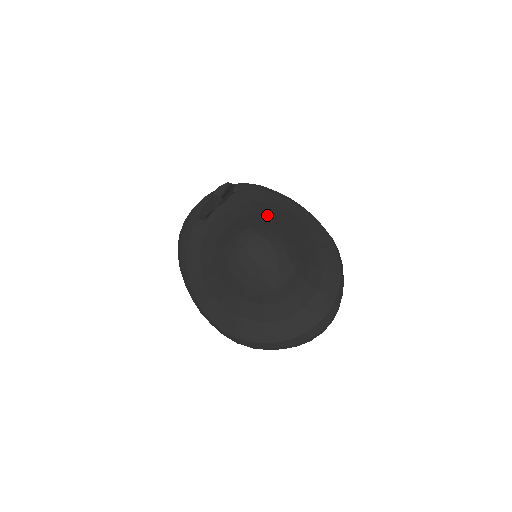
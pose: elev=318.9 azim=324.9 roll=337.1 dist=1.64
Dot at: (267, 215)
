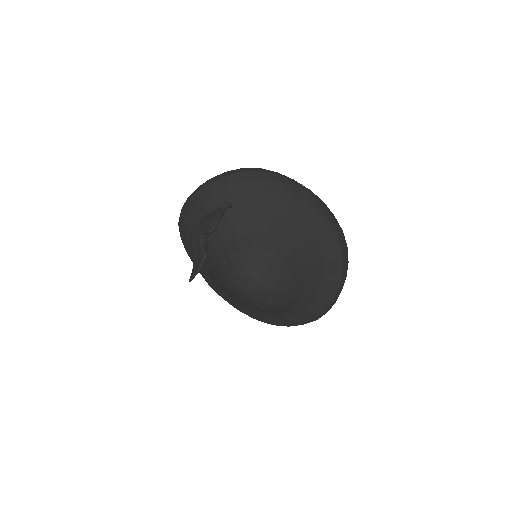
Dot at: (263, 239)
